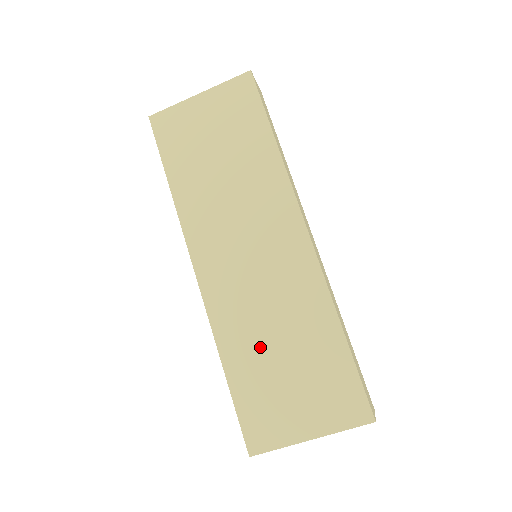
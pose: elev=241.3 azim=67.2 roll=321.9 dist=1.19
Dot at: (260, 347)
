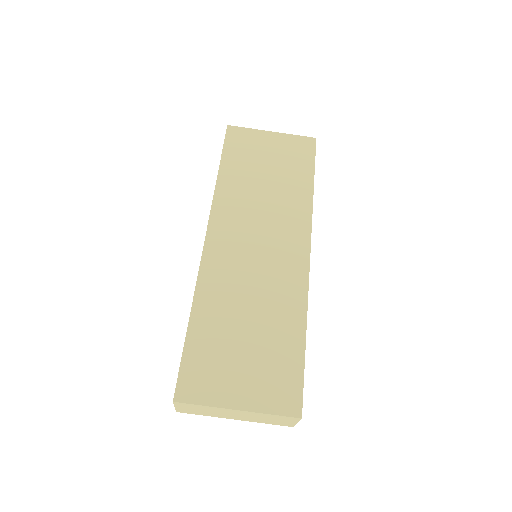
Dot at: (231, 315)
